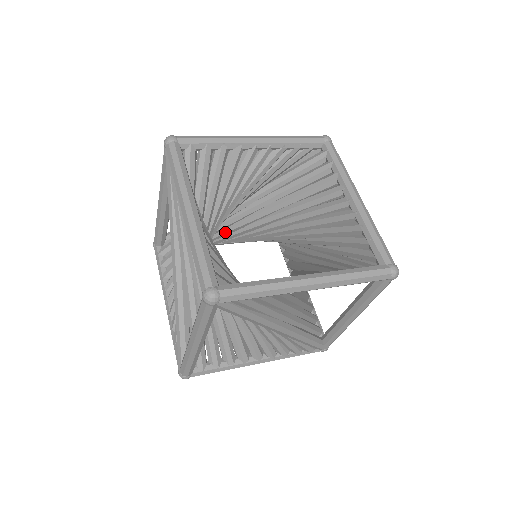
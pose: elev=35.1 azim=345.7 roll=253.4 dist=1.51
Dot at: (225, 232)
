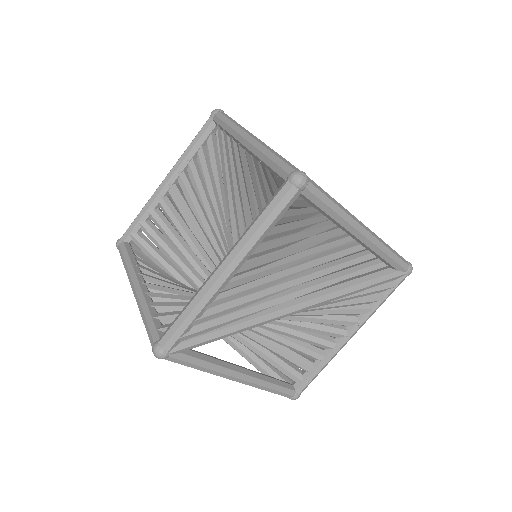
Dot at: occluded
